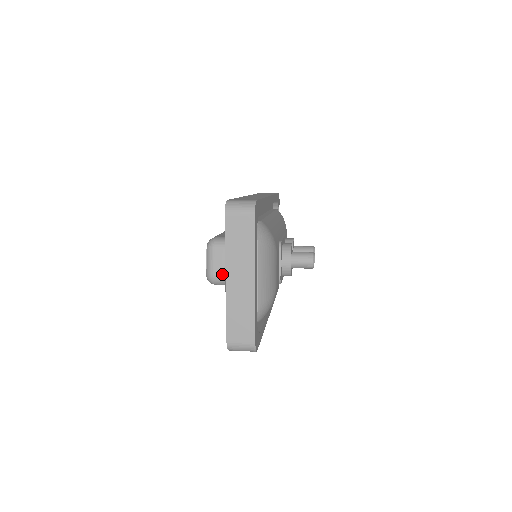
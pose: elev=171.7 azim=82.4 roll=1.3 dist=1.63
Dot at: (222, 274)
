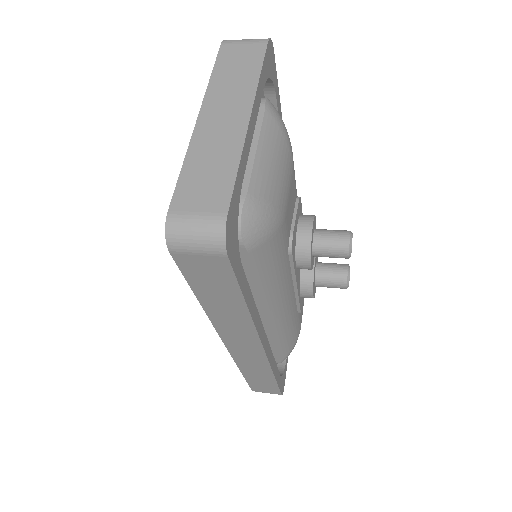
Dot at: occluded
